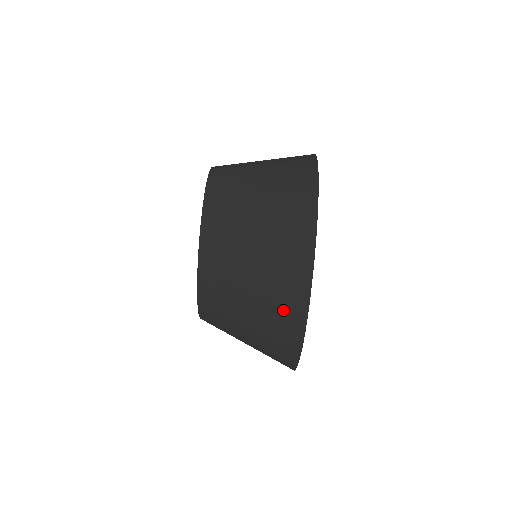
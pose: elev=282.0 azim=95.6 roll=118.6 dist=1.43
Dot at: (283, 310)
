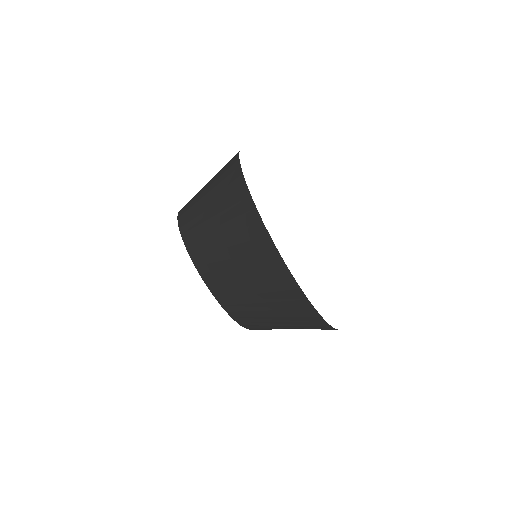
Dot at: (283, 293)
